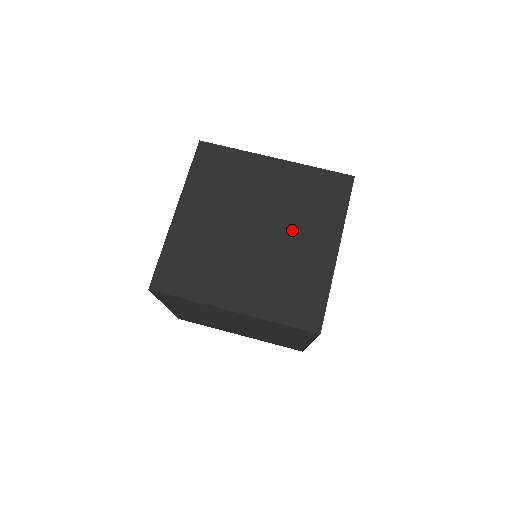
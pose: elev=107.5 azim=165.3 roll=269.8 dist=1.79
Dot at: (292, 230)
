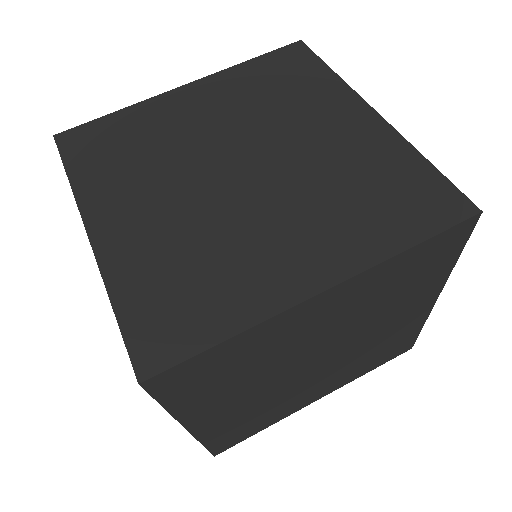
Dot at: (288, 205)
